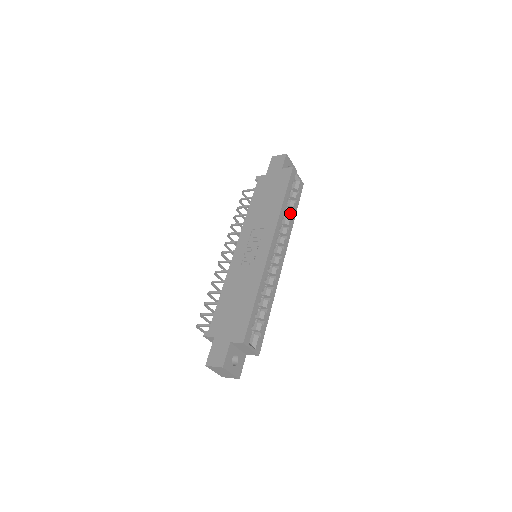
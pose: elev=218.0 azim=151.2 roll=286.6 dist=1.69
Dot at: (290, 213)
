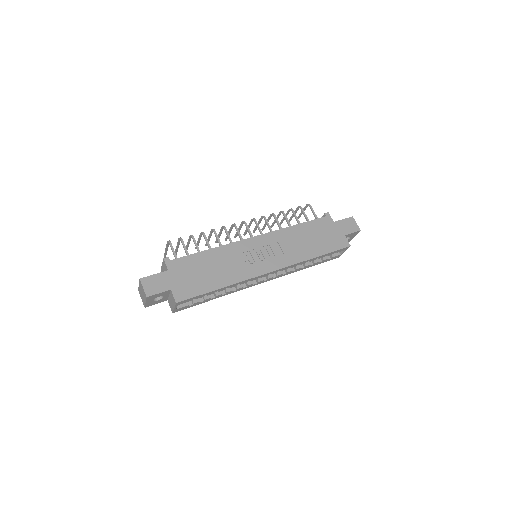
Dot at: (308, 264)
